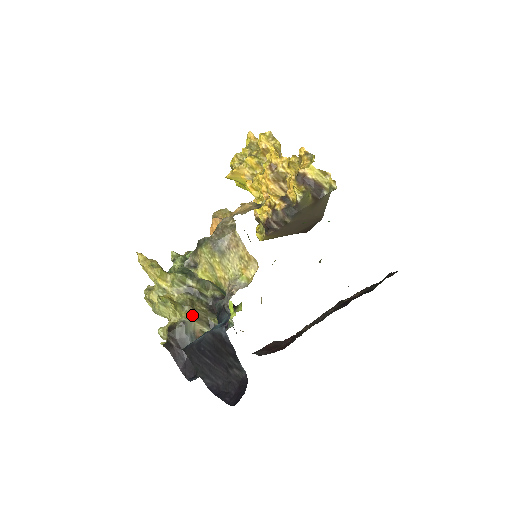
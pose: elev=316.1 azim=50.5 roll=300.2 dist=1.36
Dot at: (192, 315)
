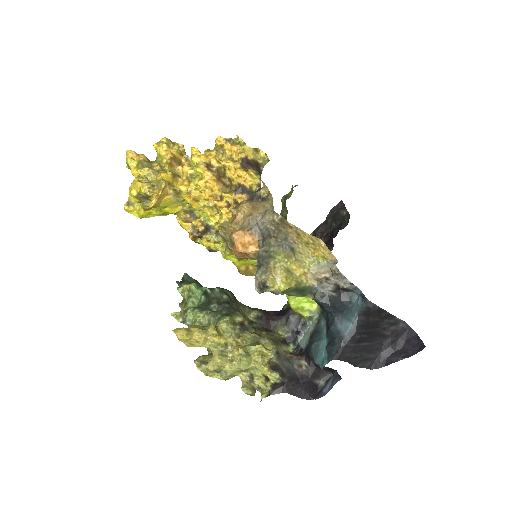
Dot at: (273, 342)
